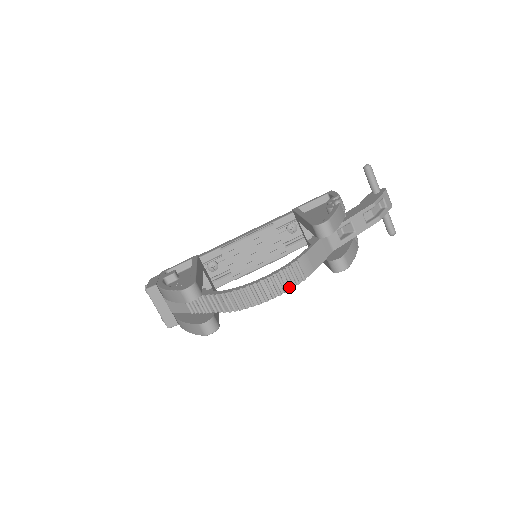
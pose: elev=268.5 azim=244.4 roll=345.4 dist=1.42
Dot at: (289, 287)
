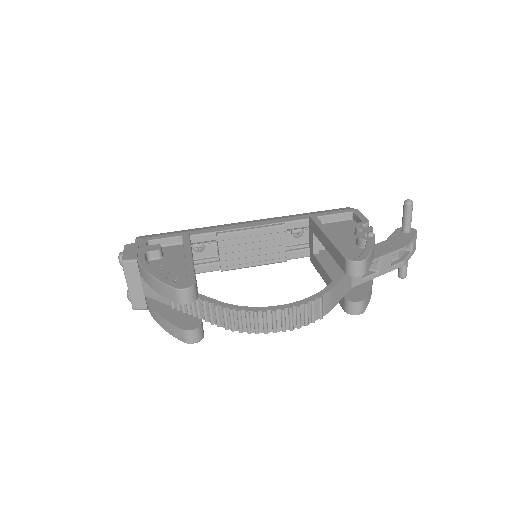
Dot at: (303, 323)
